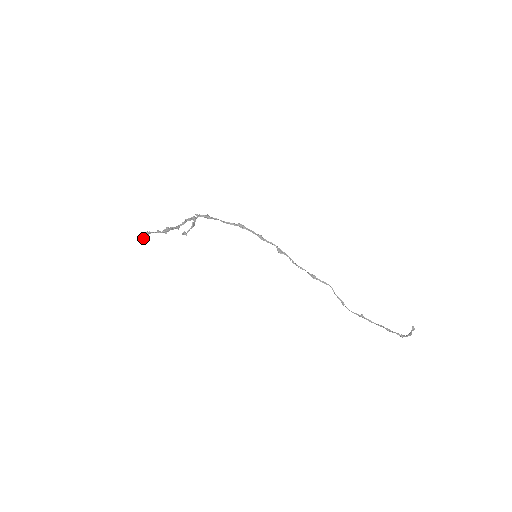
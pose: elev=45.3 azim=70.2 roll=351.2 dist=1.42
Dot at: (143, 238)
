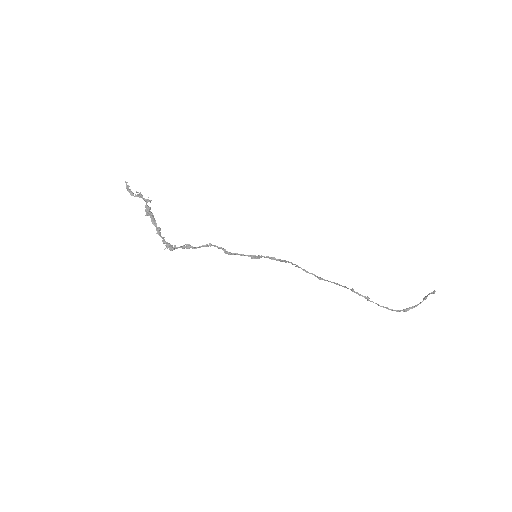
Dot at: occluded
